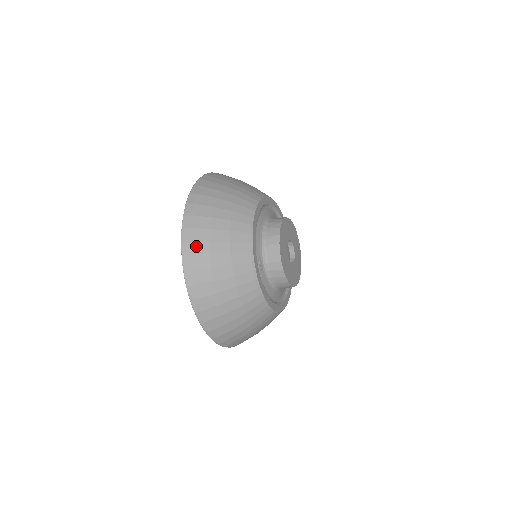
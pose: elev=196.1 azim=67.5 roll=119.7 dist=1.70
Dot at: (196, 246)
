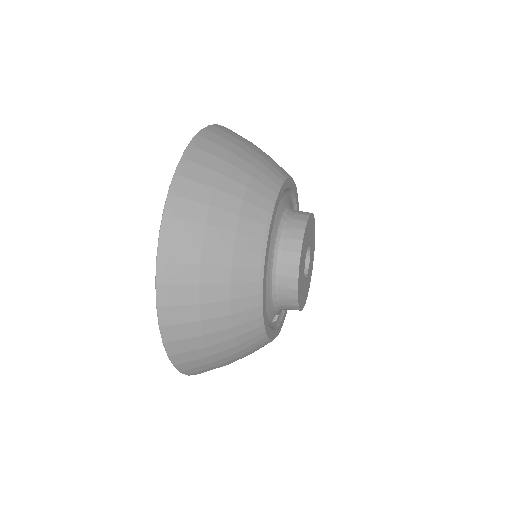
Dot at: (199, 368)
